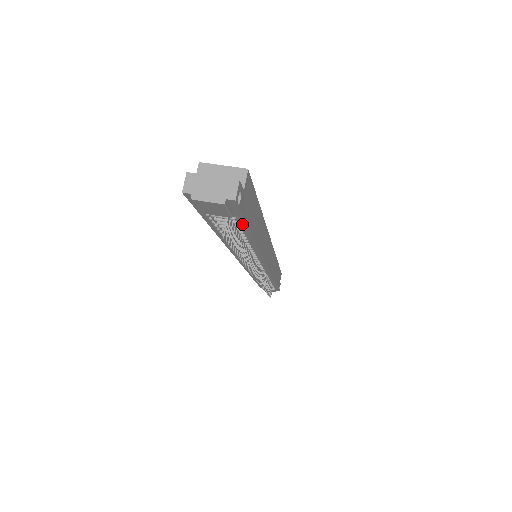
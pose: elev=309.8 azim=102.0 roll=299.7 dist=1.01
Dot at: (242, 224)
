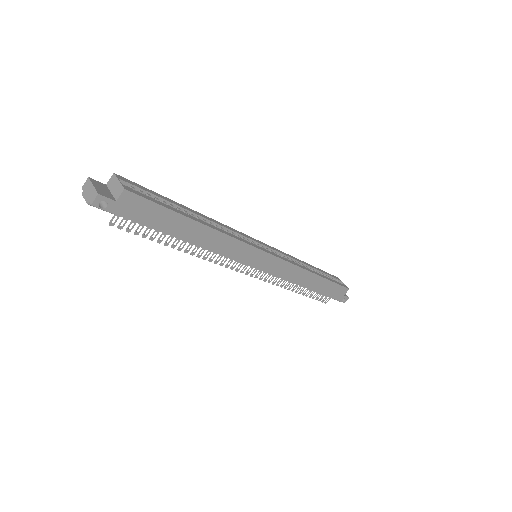
Dot at: (140, 222)
